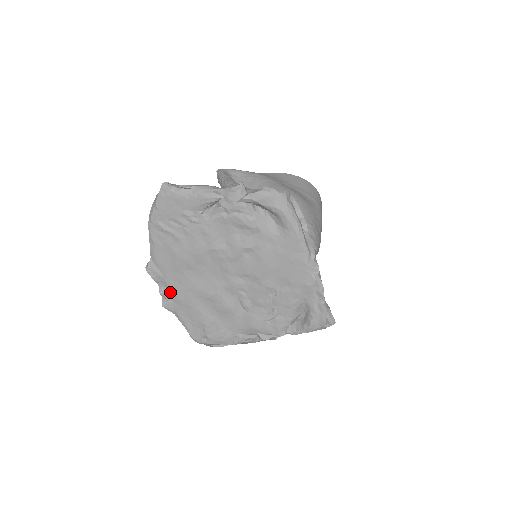
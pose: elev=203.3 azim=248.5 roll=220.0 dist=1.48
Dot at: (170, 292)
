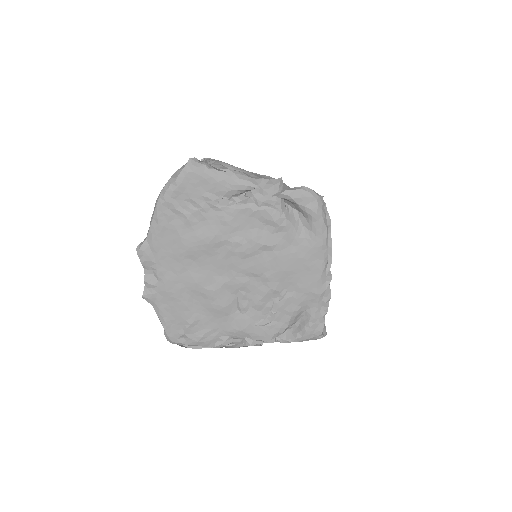
Dot at: (158, 281)
